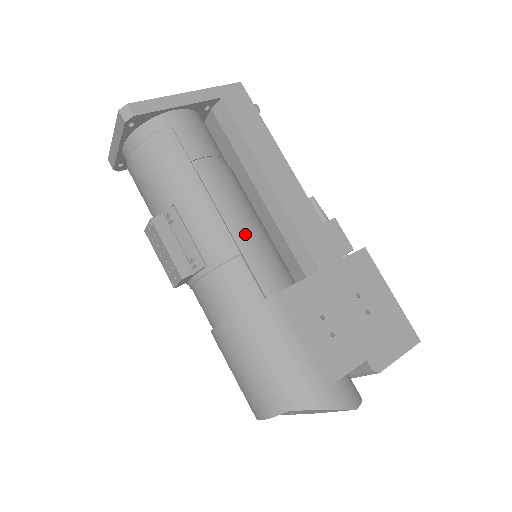
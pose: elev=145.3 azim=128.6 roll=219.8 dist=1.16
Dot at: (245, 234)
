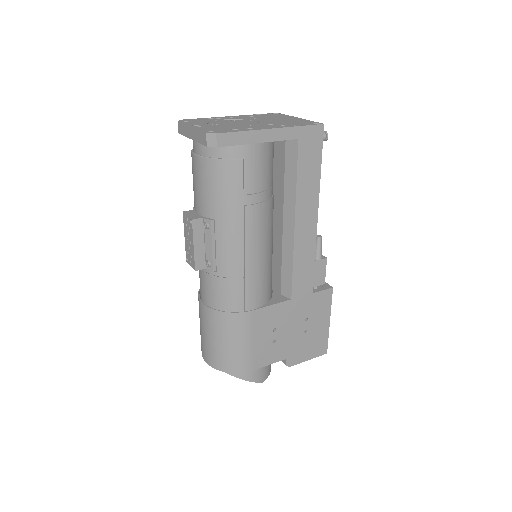
Dot at: (255, 263)
